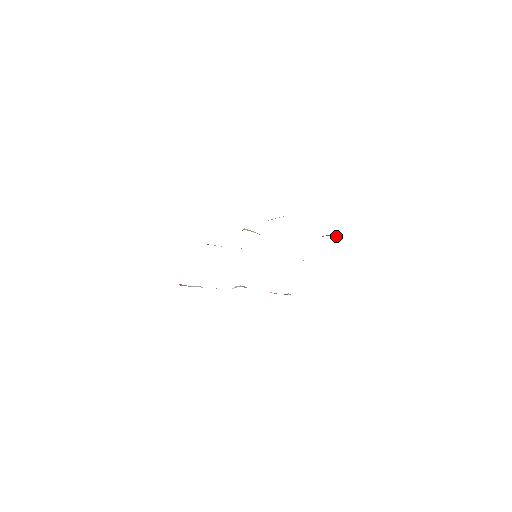
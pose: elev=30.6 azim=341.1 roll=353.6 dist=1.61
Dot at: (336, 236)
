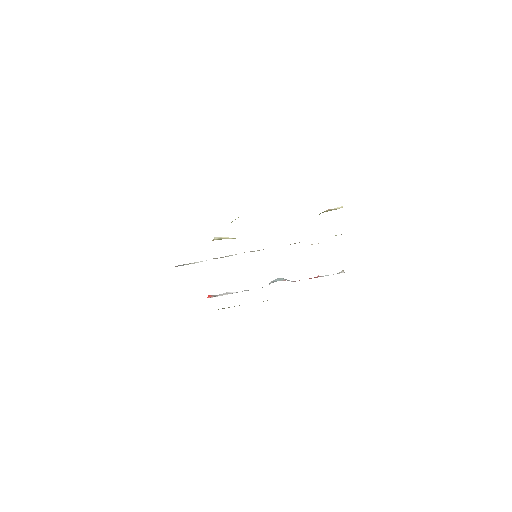
Dot at: (338, 208)
